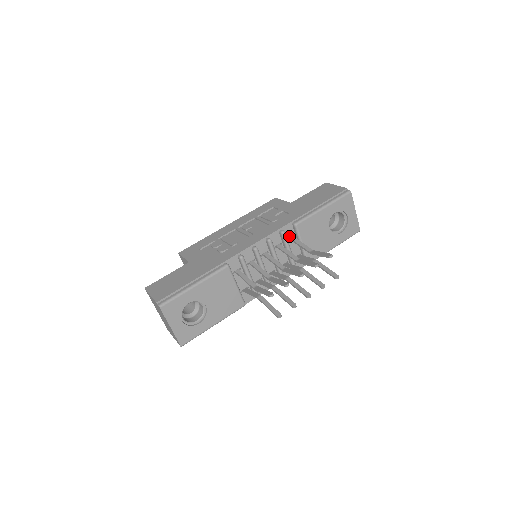
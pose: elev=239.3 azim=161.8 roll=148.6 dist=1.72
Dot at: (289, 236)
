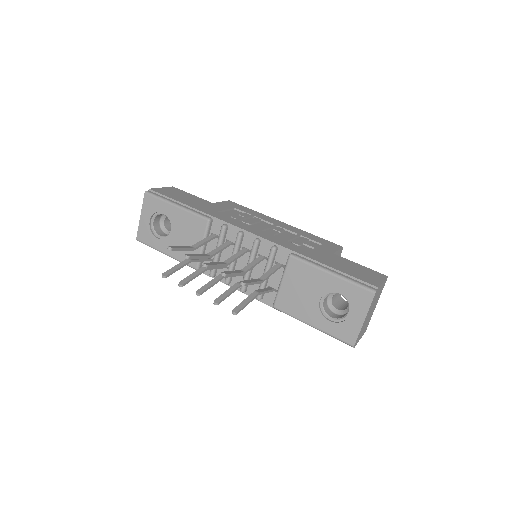
Dot at: (280, 261)
